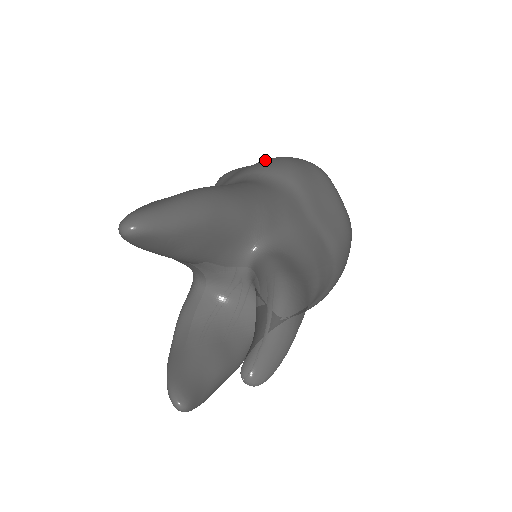
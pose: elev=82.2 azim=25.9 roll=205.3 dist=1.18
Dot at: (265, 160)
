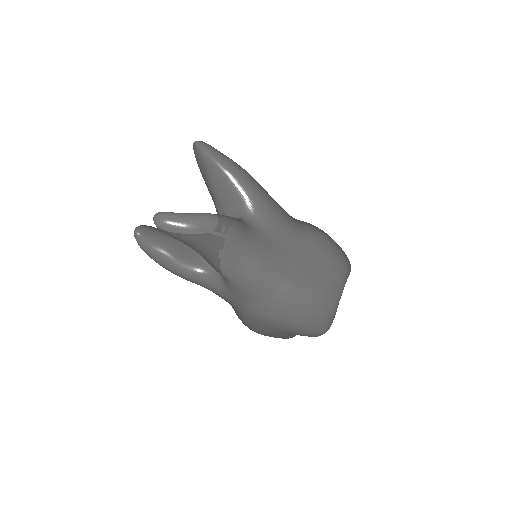
Dot at: occluded
